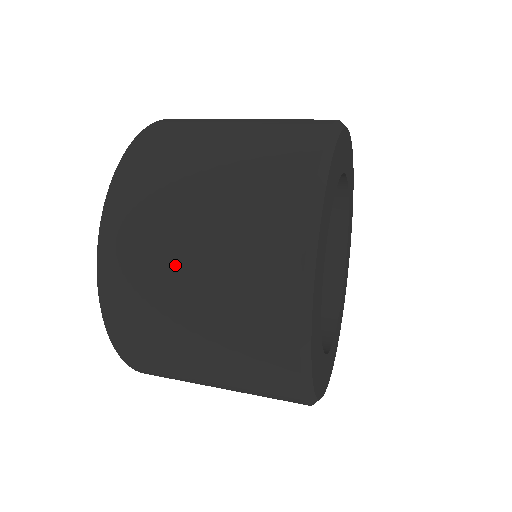
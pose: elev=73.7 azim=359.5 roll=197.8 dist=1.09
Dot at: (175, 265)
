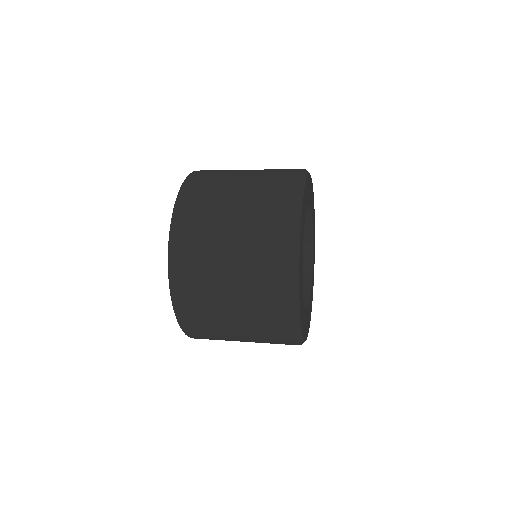
Dot at: (219, 244)
